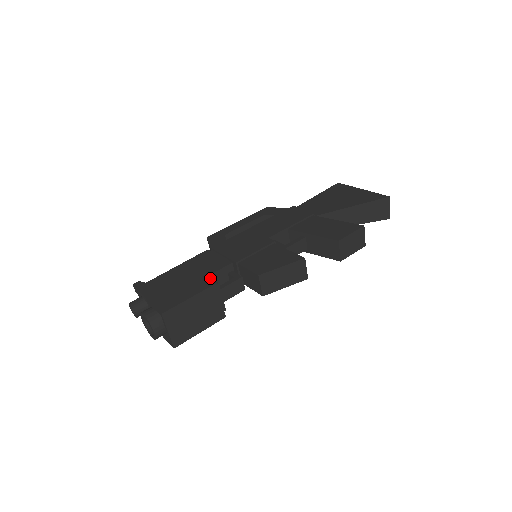
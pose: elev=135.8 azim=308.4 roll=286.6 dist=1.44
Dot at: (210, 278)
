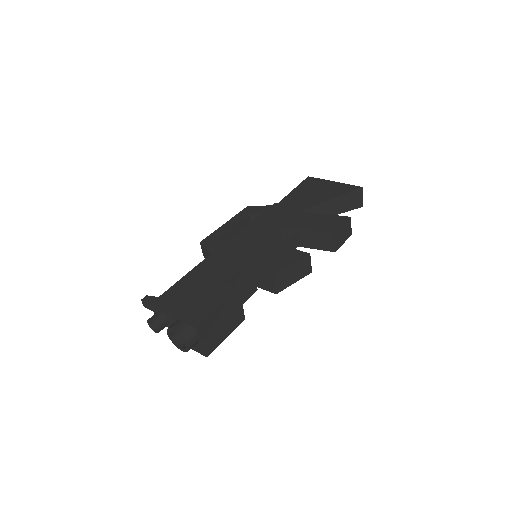
Dot at: (227, 284)
